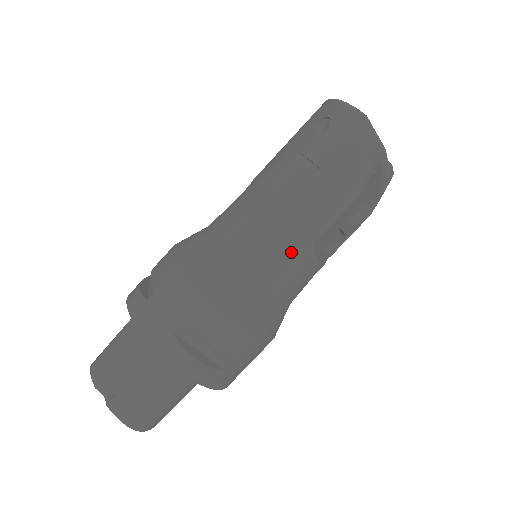
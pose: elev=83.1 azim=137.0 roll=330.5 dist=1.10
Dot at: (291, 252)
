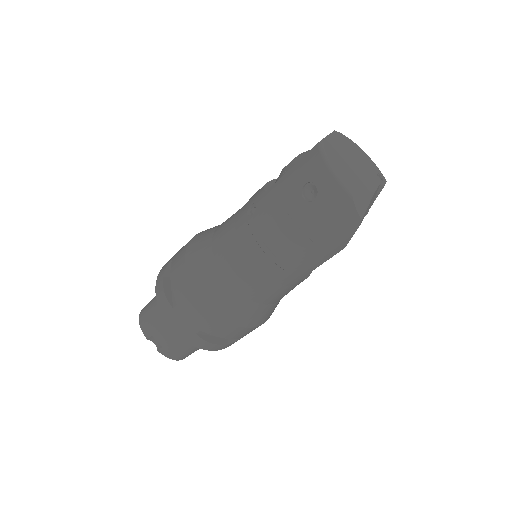
Dot at: (283, 285)
